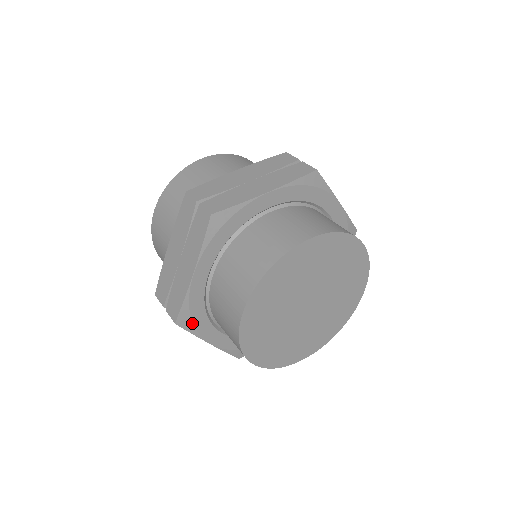
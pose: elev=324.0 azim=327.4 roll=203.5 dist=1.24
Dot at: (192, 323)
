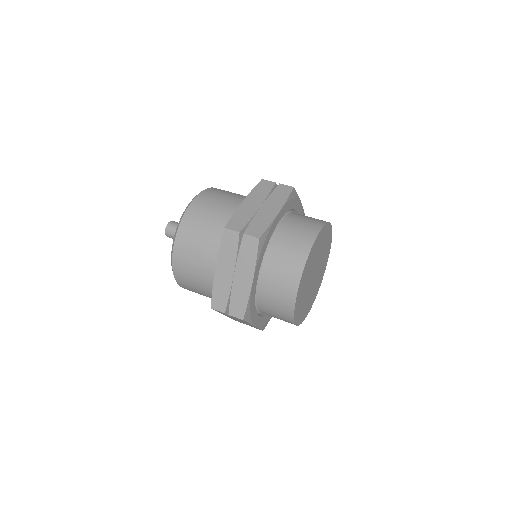
Dot at: (268, 321)
